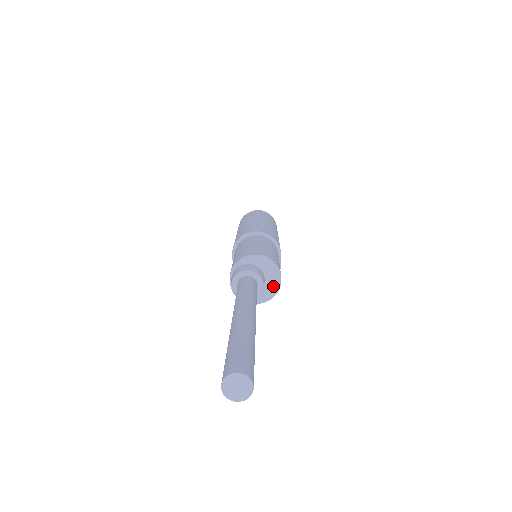
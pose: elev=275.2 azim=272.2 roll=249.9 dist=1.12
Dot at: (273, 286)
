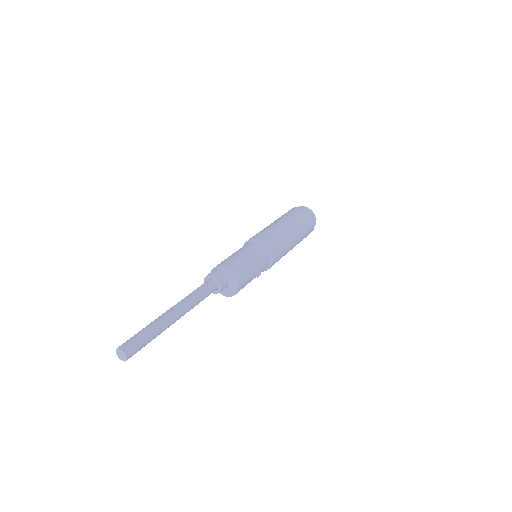
Dot at: (232, 292)
